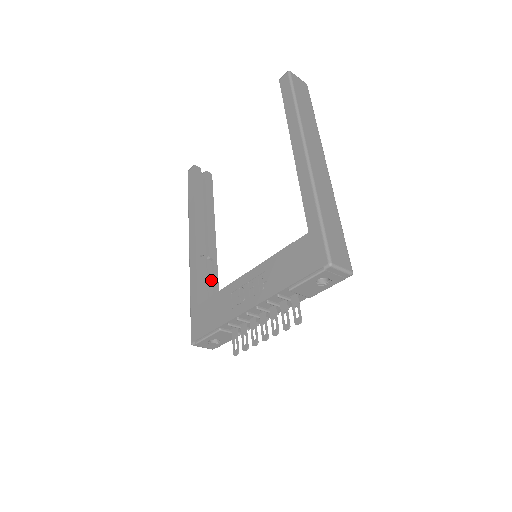
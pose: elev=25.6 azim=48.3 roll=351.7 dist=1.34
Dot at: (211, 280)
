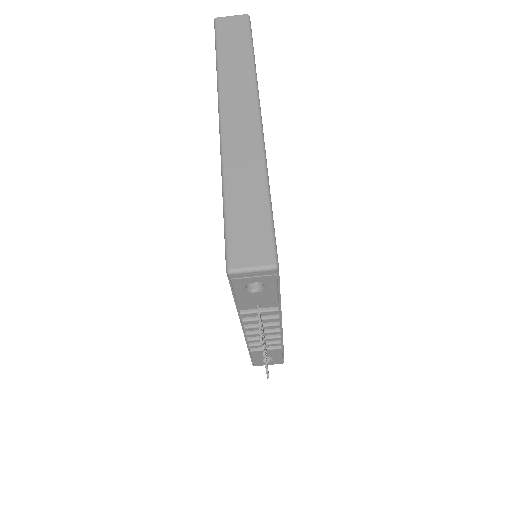
Dot at: occluded
